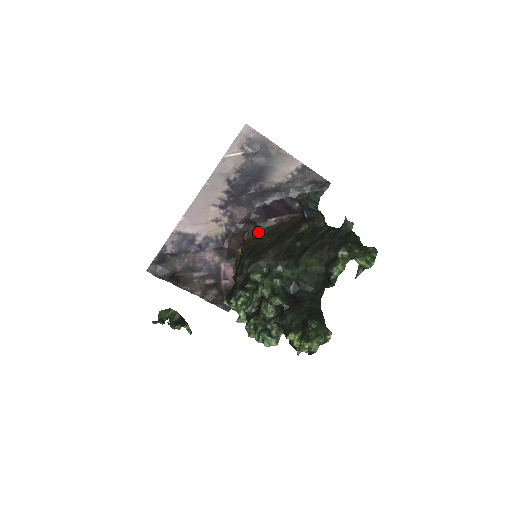
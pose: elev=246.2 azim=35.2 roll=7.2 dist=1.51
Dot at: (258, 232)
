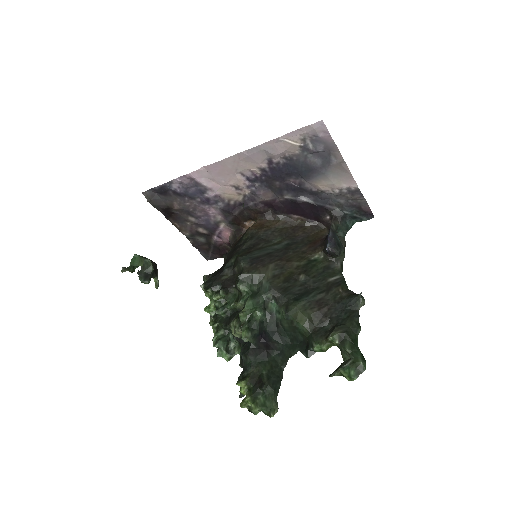
Dot at: (273, 220)
